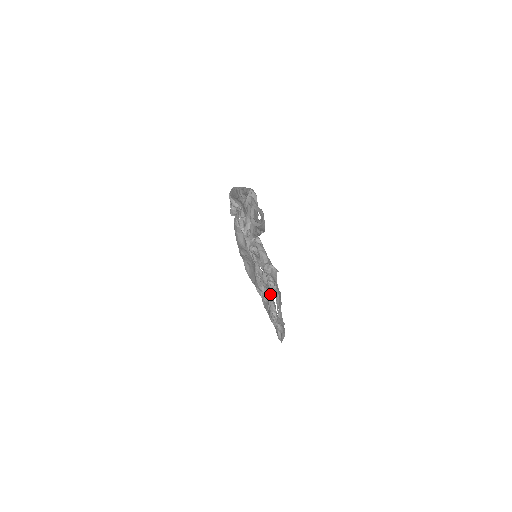
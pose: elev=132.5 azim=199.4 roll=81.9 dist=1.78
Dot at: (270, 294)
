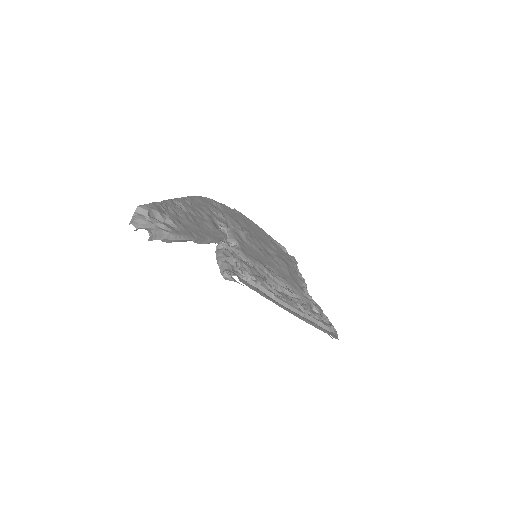
Dot at: occluded
